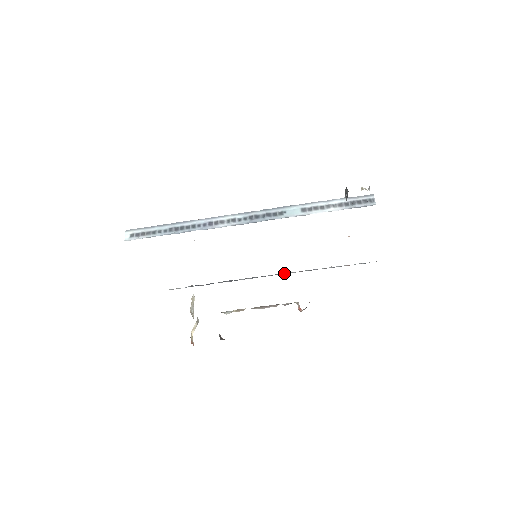
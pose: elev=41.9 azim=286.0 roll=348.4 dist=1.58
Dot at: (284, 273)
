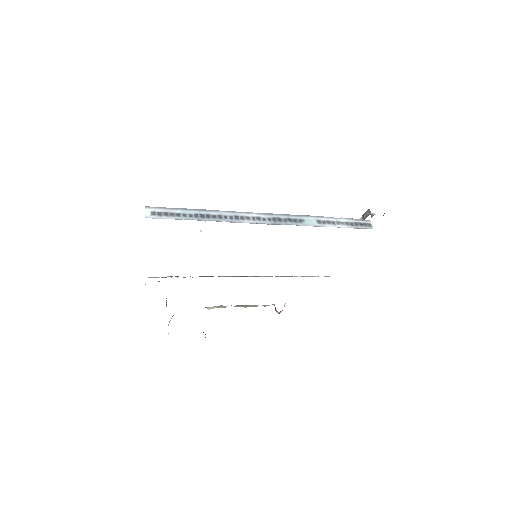
Dot at: (262, 276)
